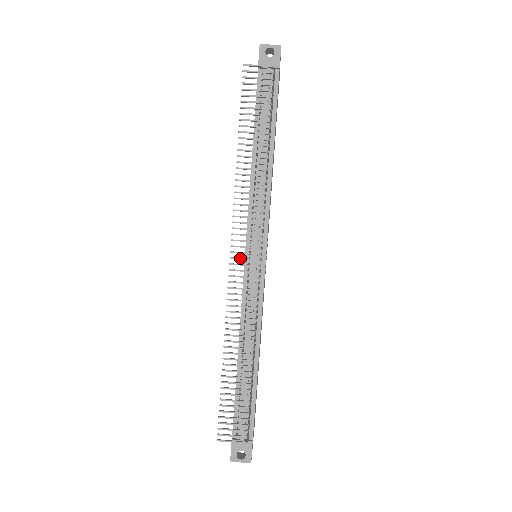
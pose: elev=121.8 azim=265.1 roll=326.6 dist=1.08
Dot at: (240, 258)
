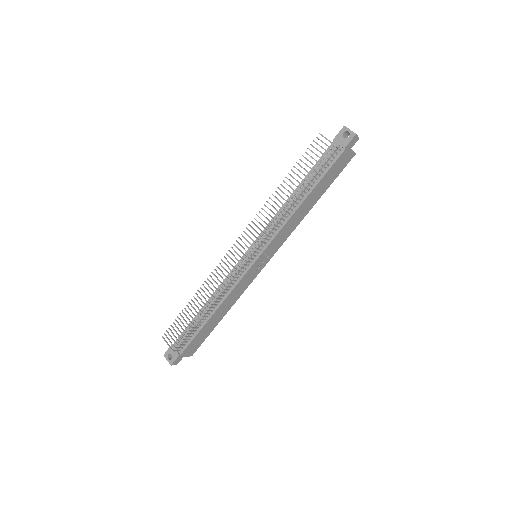
Dot at: (238, 248)
